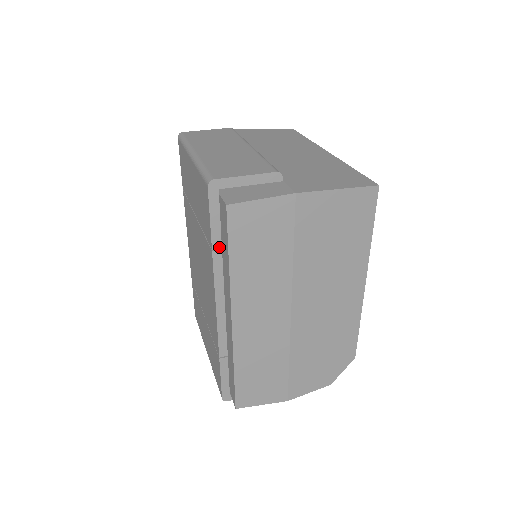
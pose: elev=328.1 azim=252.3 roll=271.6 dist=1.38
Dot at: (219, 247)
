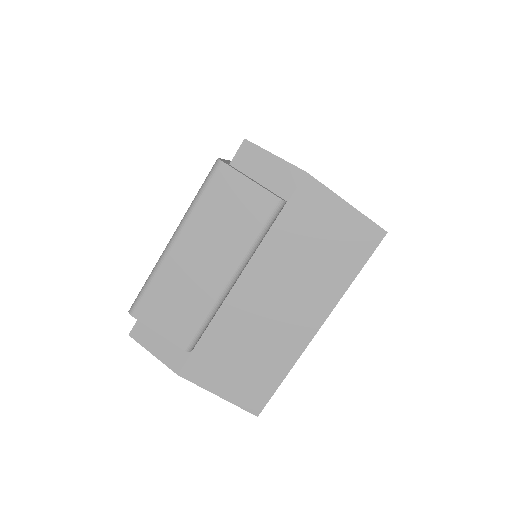
Dot at: occluded
